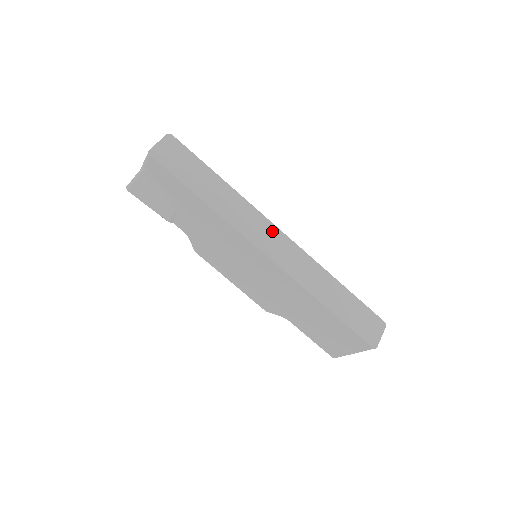
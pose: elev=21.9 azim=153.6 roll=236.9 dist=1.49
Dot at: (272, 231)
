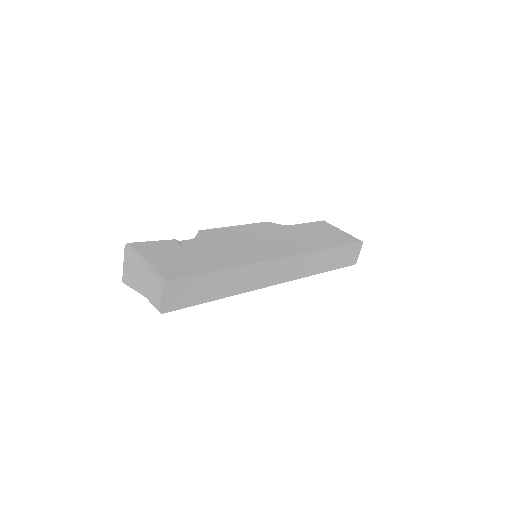
Dot at: (275, 265)
